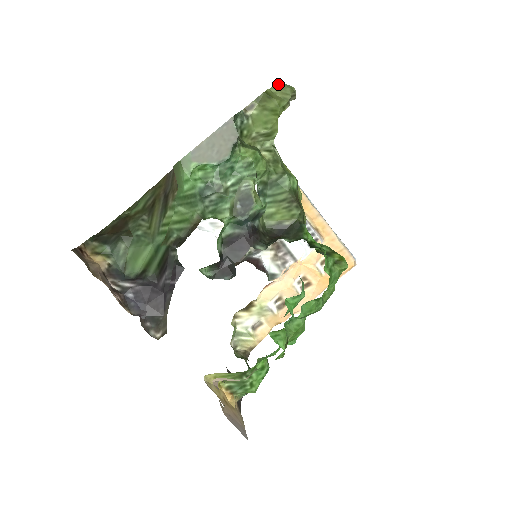
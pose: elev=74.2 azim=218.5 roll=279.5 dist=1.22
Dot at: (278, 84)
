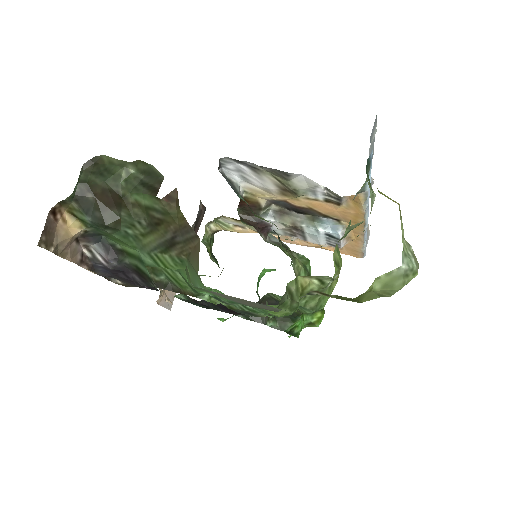
Dot at: (397, 273)
